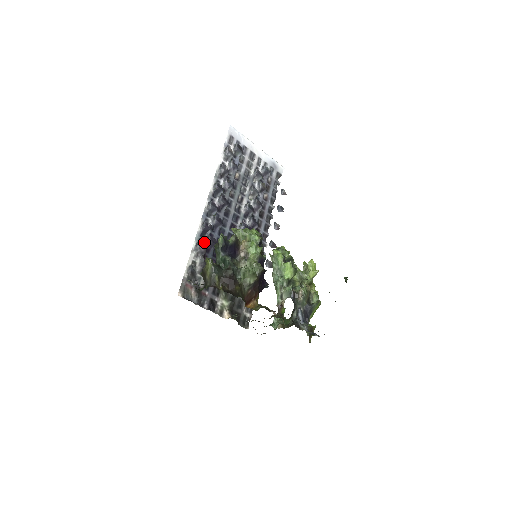
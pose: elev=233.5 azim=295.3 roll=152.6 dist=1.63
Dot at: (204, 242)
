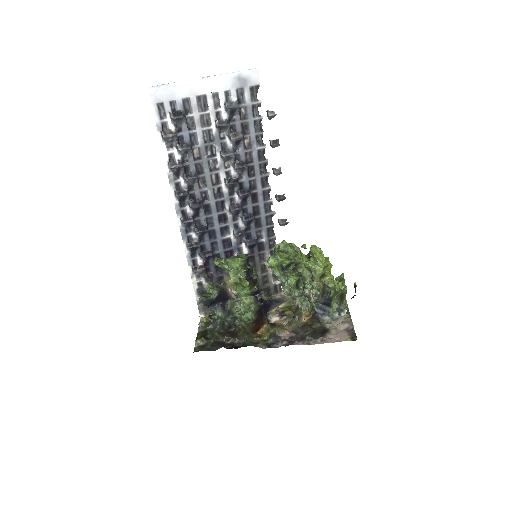
Dot at: (199, 259)
